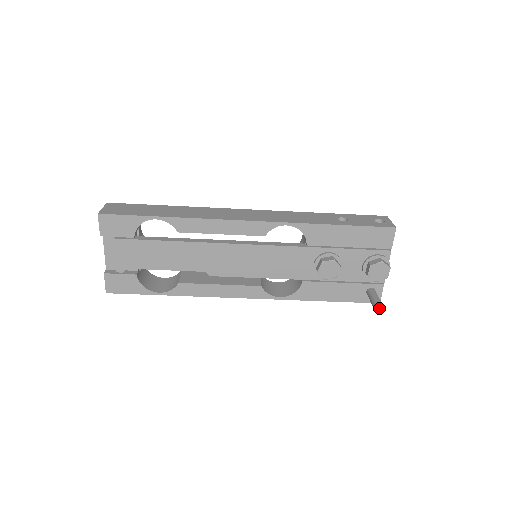
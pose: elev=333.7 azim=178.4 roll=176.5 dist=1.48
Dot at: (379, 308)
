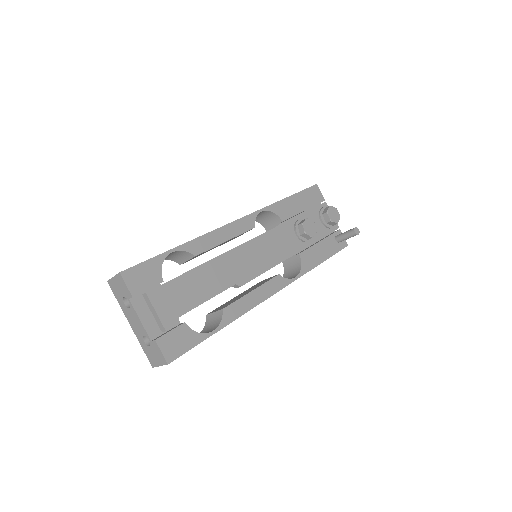
Dot at: (357, 231)
